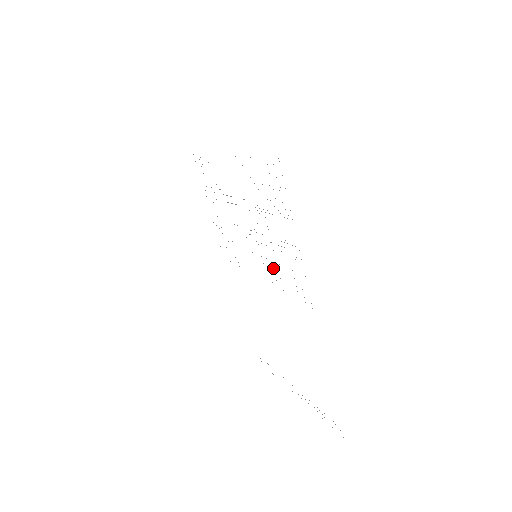
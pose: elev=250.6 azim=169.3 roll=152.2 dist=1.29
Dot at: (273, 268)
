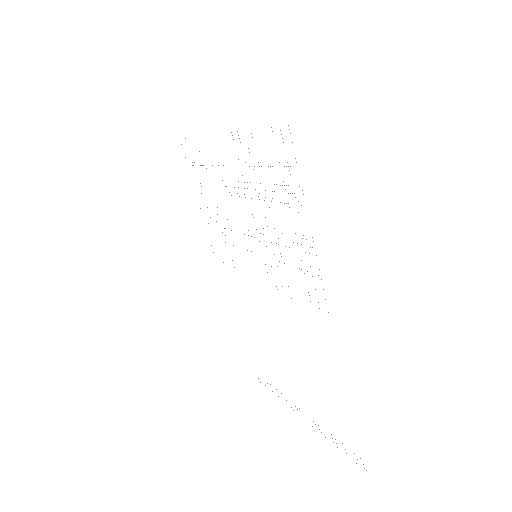
Dot at: occluded
